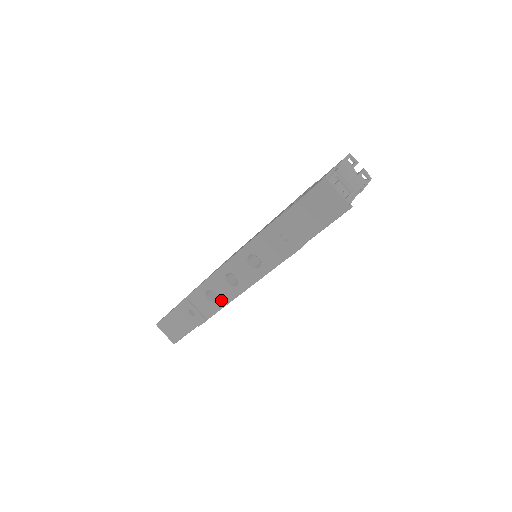
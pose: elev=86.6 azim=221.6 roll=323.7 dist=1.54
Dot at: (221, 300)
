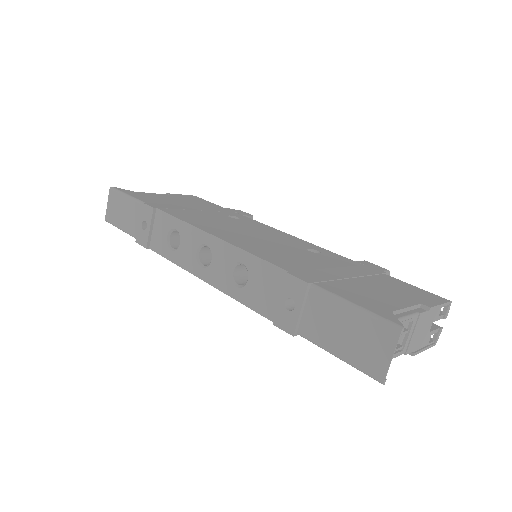
Dot at: (177, 254)
